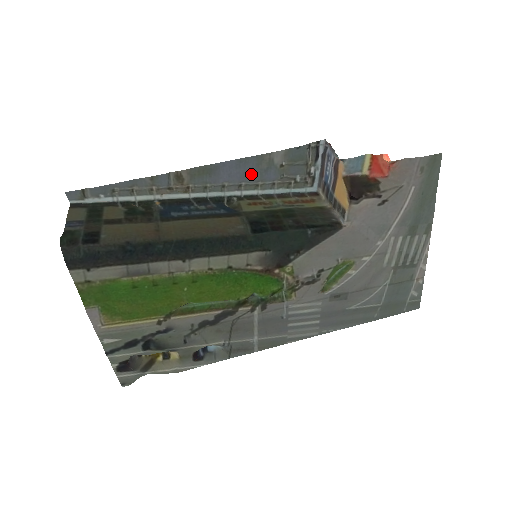
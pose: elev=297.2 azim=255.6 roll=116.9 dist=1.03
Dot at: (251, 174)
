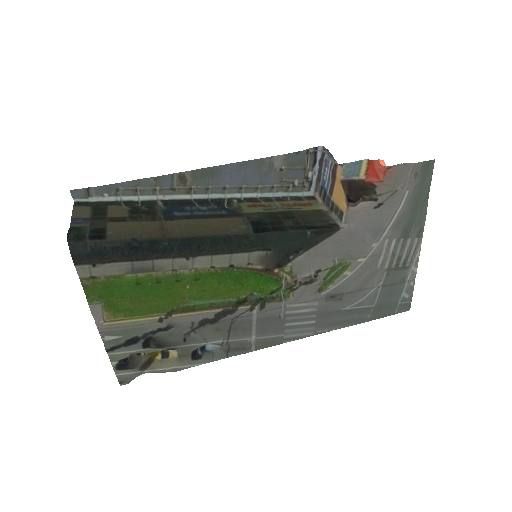
Dot at: (252, 177)
